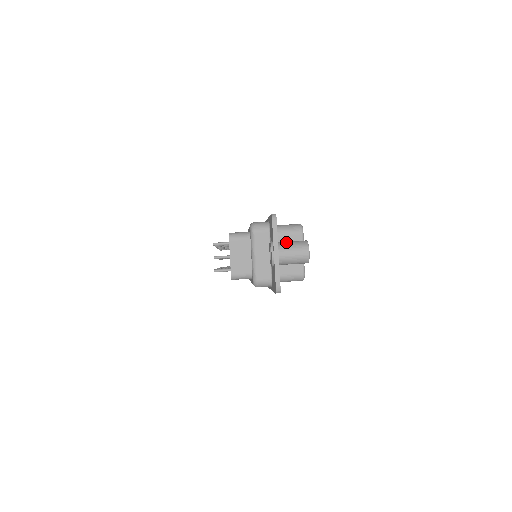
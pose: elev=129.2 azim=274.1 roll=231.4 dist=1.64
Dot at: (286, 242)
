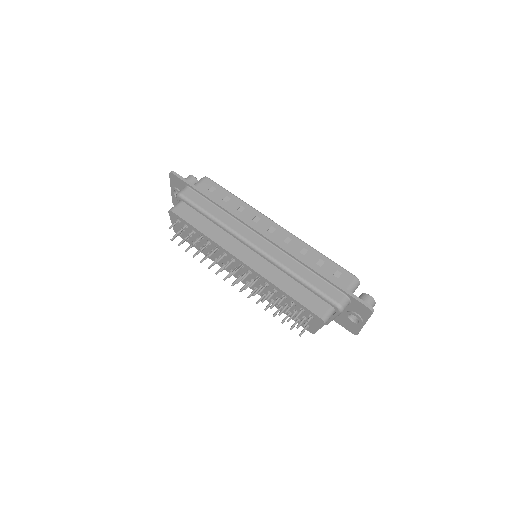
Dot at: occluded
